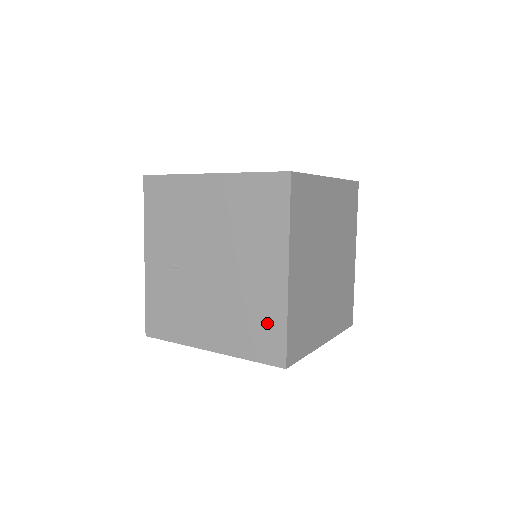
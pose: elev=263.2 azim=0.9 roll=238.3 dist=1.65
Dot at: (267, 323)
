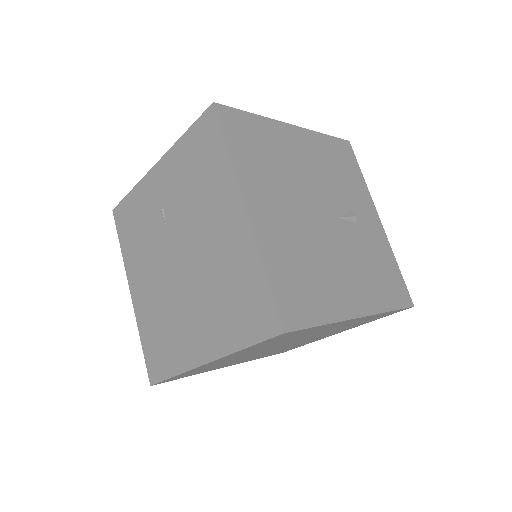
Dot at: (167, 353)
